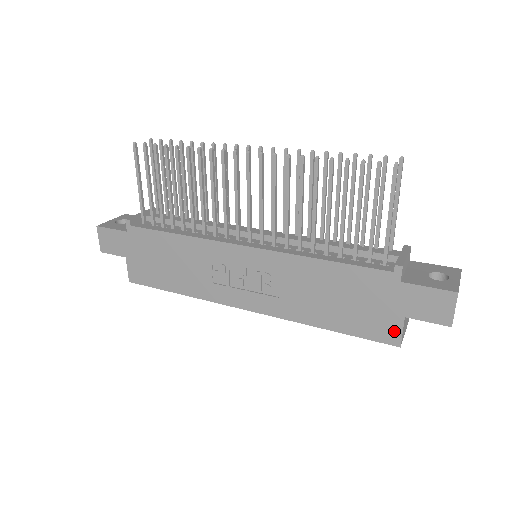
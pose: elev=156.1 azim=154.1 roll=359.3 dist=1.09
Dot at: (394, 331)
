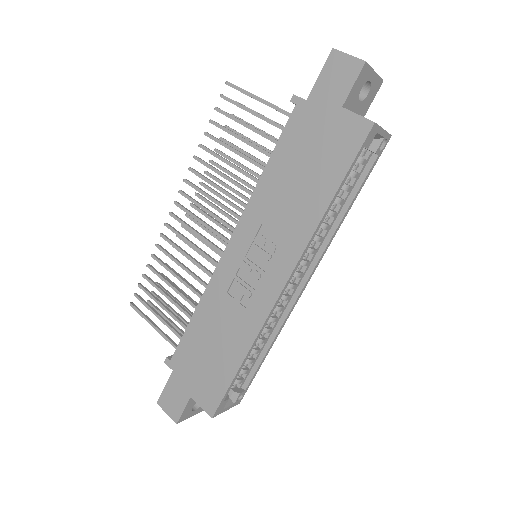
Dot at: (354, 123)
